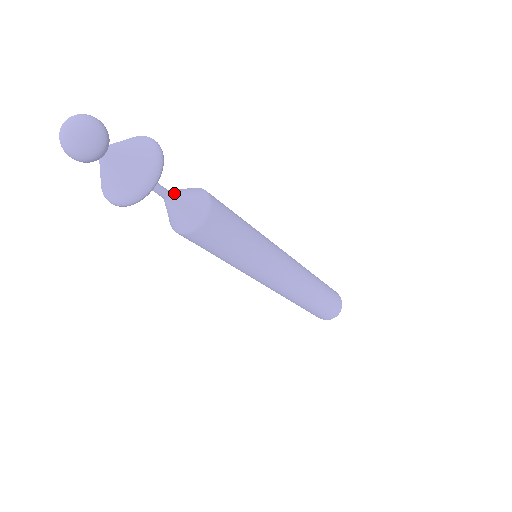
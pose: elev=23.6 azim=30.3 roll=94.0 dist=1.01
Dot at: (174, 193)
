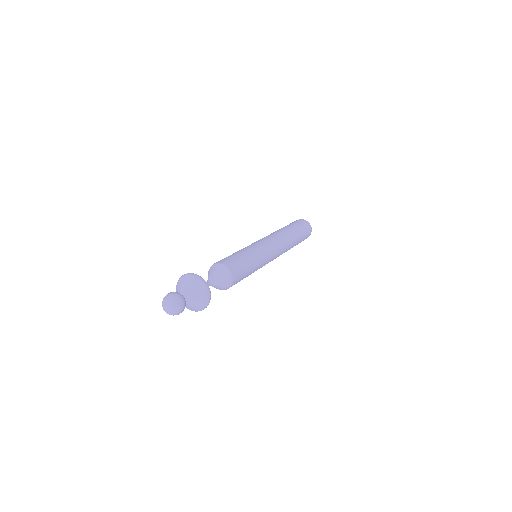
Dot at: (211, 280)
